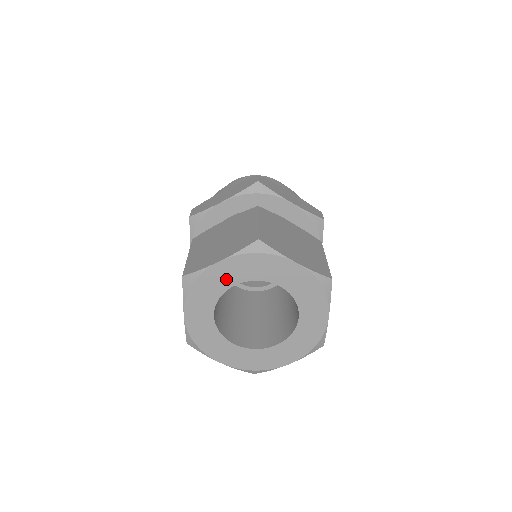
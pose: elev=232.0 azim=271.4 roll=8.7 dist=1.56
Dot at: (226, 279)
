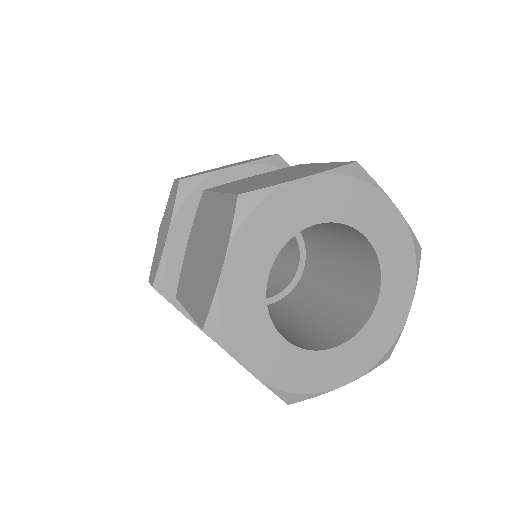
Dot at: (305, 211)
